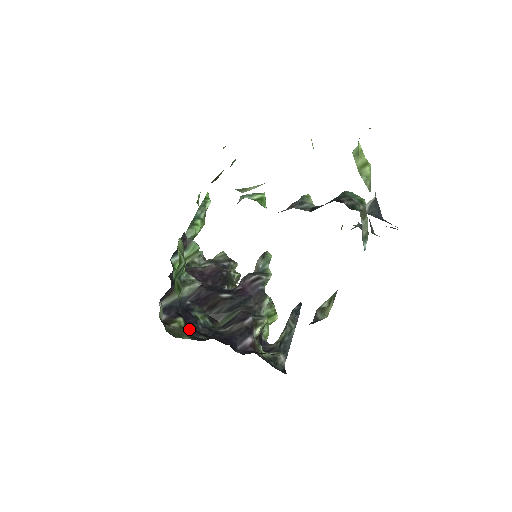
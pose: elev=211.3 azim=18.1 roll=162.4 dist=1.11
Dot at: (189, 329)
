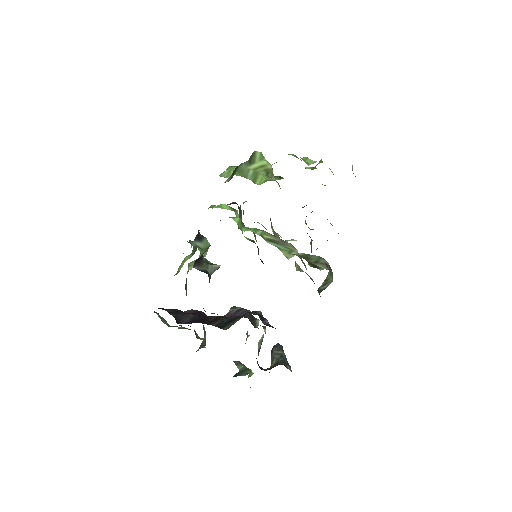
Dot at: occluded
